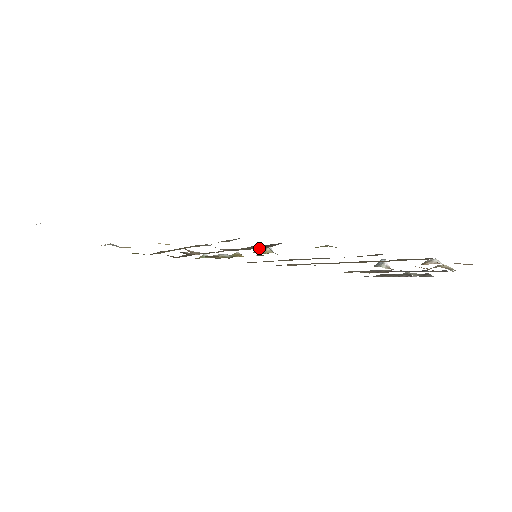
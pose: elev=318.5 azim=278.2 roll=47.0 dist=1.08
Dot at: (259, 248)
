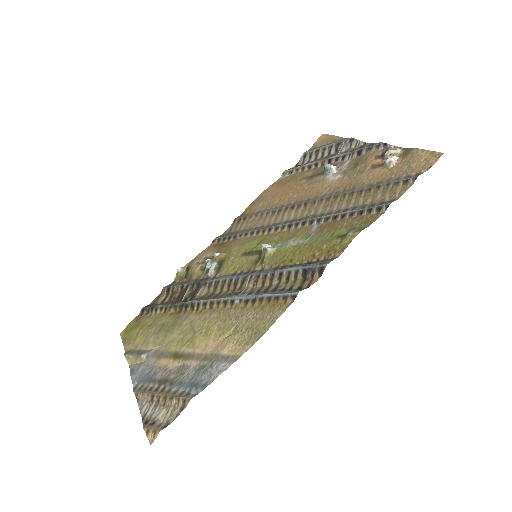
Dot at: (304, 279)
